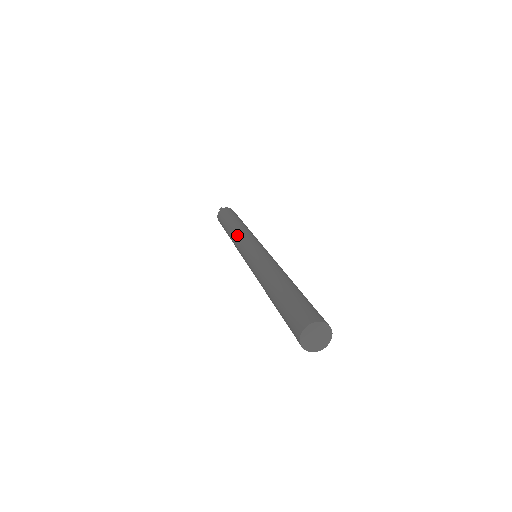
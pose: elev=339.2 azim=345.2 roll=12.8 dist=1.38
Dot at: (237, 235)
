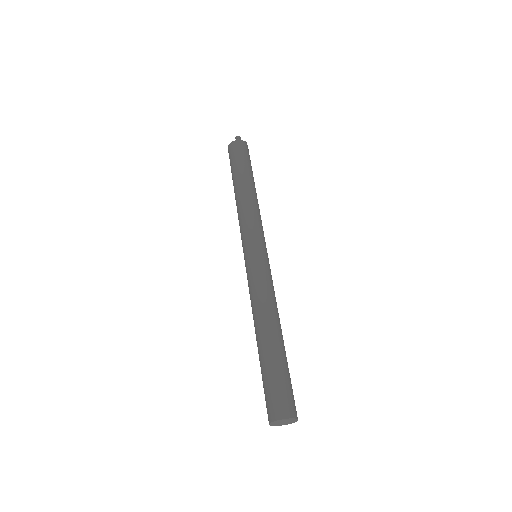
Dot at: (248, 212)
